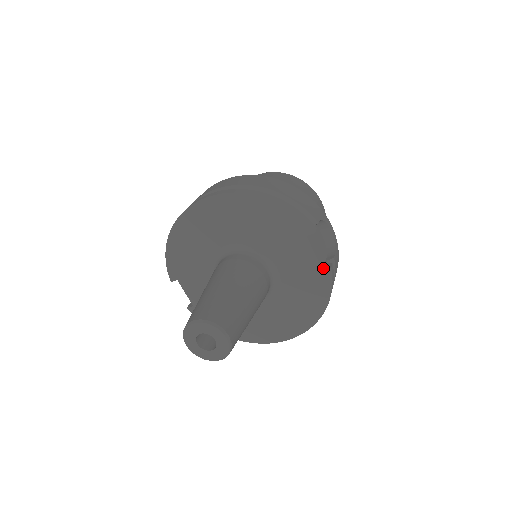
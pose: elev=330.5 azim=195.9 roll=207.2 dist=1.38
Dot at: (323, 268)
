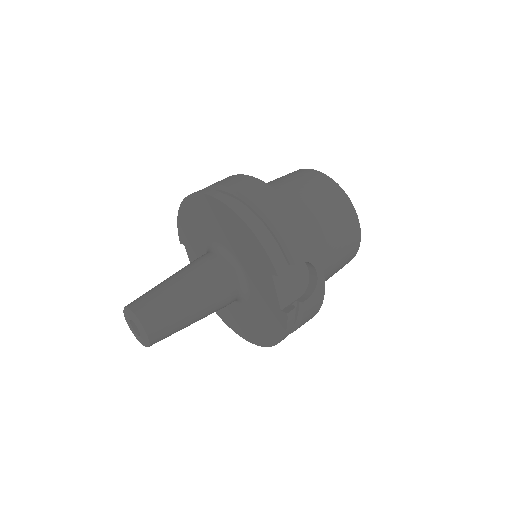
Dot at: (284, 308)
